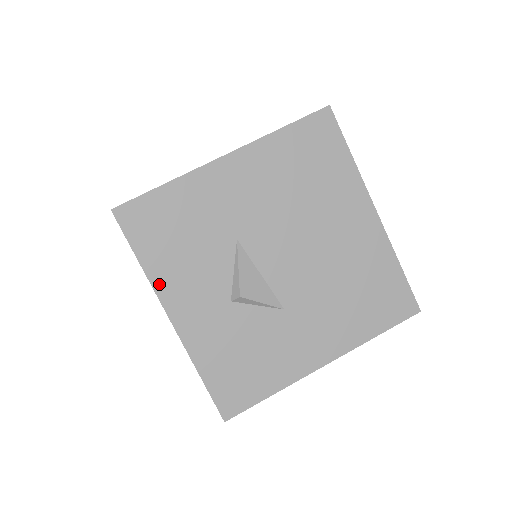
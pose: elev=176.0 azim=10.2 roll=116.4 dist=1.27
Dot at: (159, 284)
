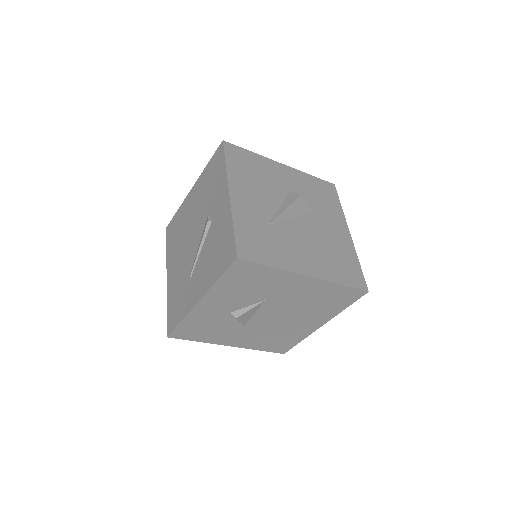
Dot at: (213, 291)
